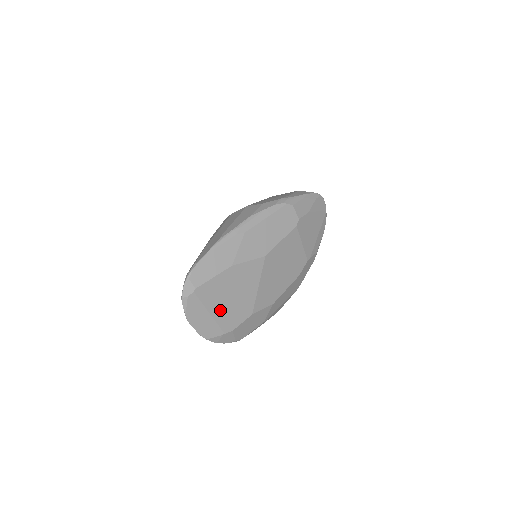
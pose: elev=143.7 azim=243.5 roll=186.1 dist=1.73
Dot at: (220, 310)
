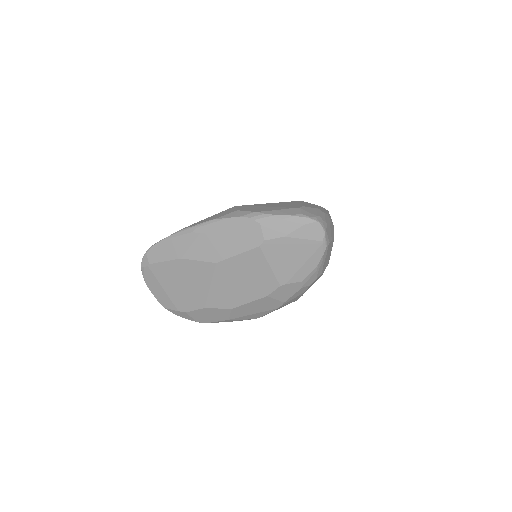
Dot at: (173, 290)
